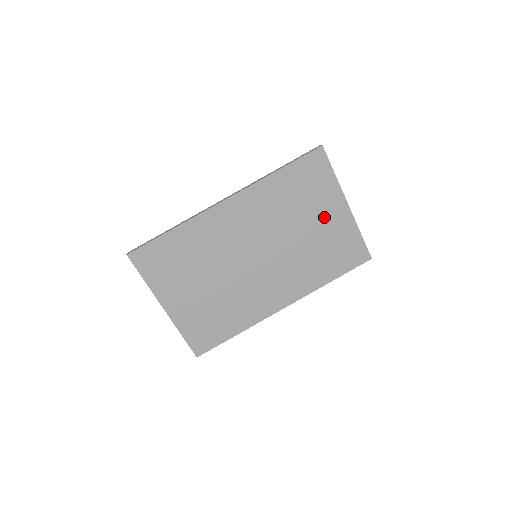
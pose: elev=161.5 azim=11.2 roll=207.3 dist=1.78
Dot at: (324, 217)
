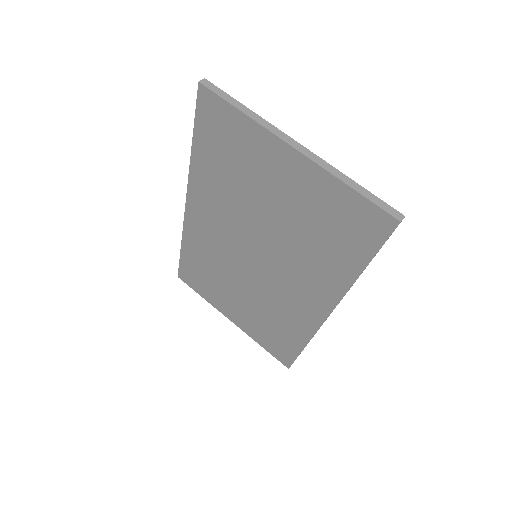
Dot at: (278, 182)
